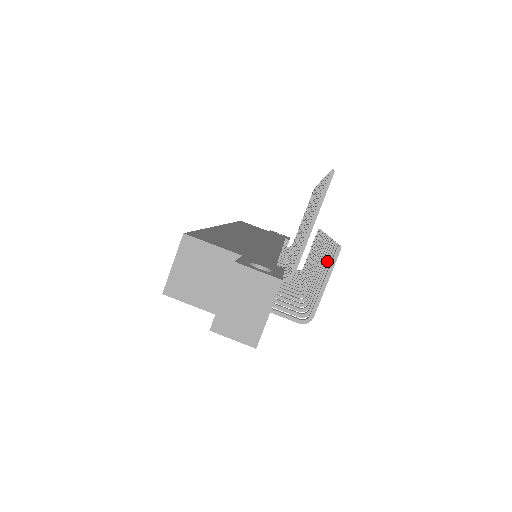
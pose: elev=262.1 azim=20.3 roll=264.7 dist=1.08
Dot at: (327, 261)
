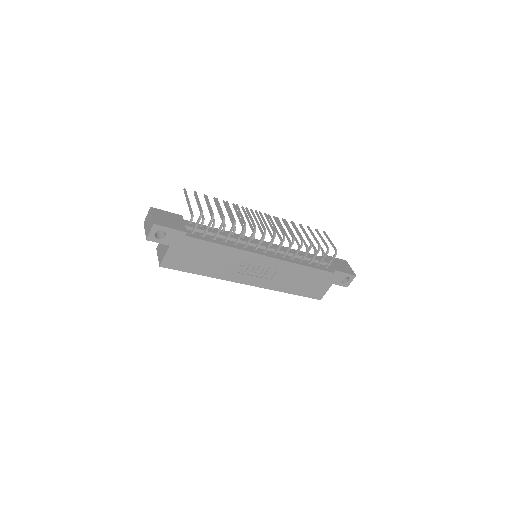
Dot at: (217, 204)
